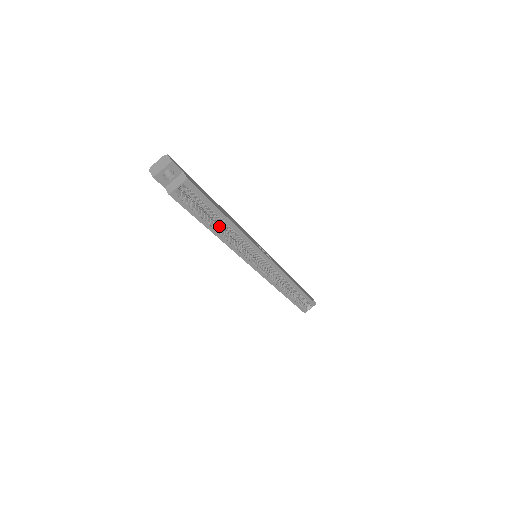
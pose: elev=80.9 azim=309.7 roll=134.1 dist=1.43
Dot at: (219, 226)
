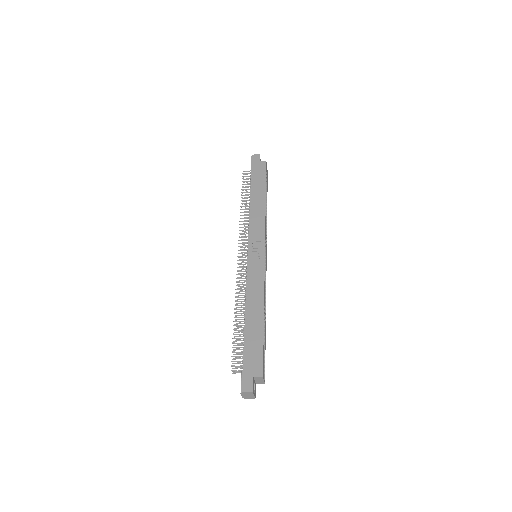
Dot at: occluded
